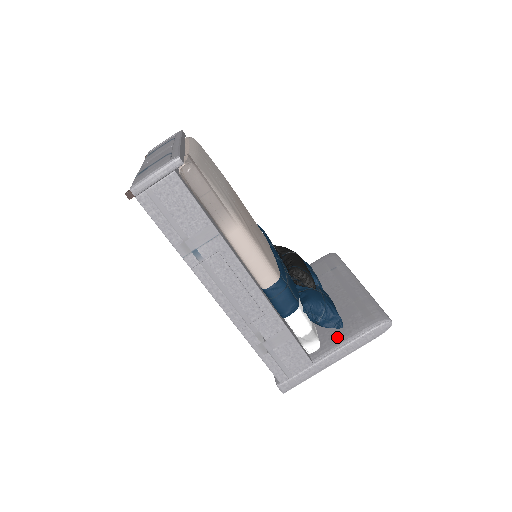
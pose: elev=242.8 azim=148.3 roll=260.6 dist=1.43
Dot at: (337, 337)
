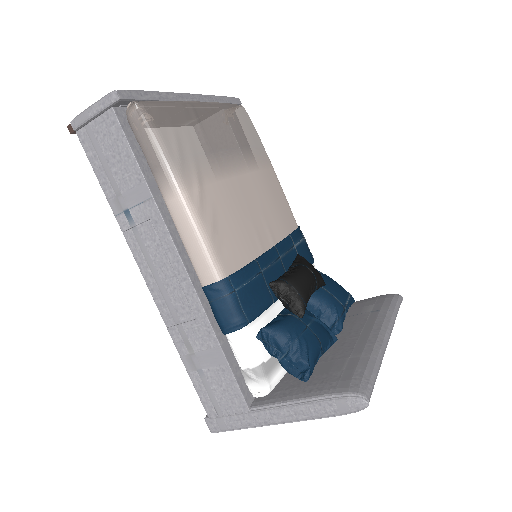
Dot at: (294, 391)
